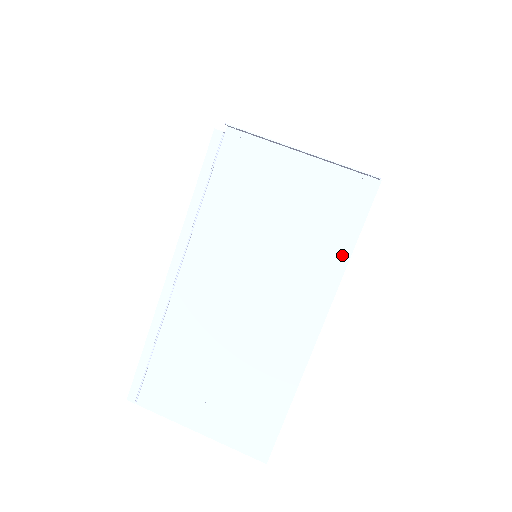
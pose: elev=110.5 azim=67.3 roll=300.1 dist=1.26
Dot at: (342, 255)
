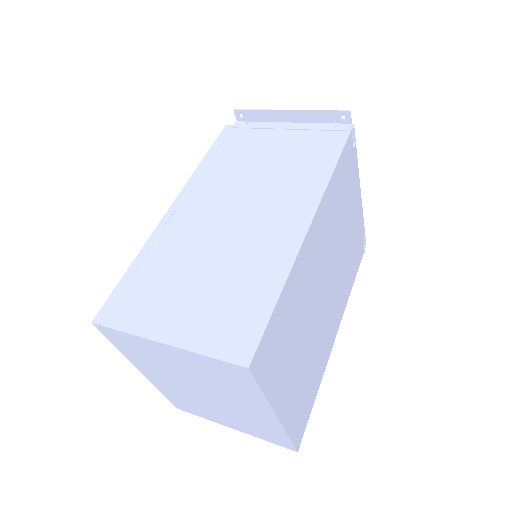
Dot at: (327, 168)
